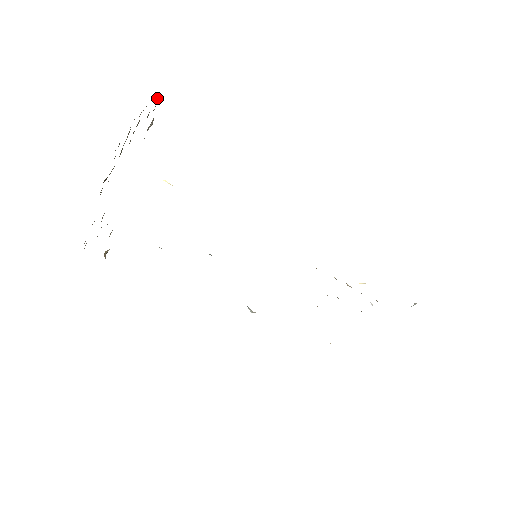
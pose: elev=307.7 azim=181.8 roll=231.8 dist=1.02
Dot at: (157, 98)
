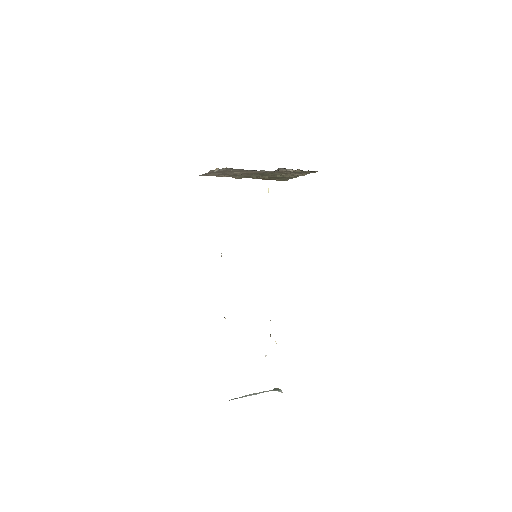
Dot at: (309, 171)
